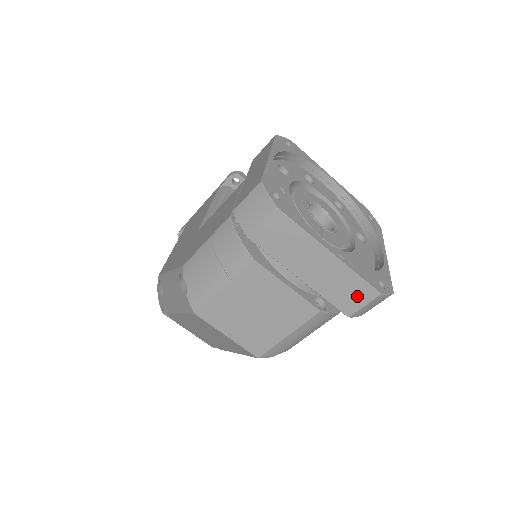
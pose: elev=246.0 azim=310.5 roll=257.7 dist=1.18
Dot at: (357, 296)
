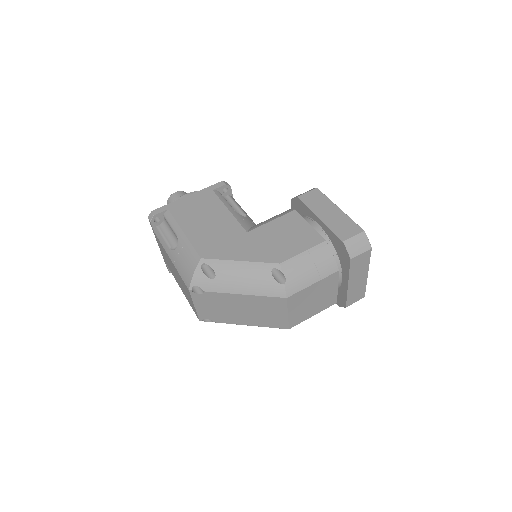
Dot at: (358, 297)
